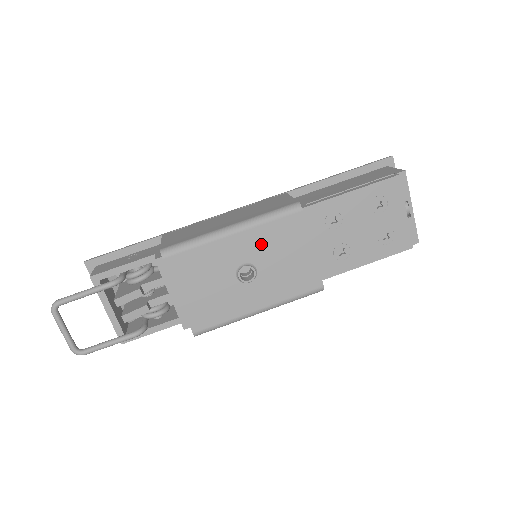
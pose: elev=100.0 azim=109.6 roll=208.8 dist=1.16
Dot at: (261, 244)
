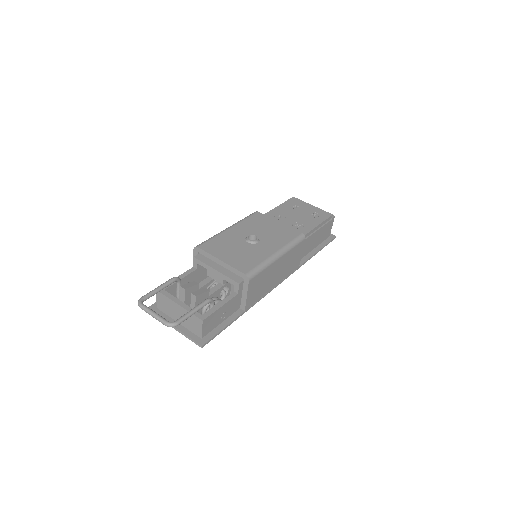
Dot at: (249, 227)
